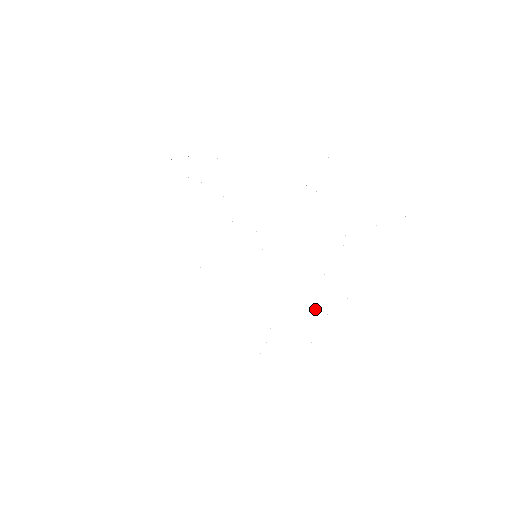
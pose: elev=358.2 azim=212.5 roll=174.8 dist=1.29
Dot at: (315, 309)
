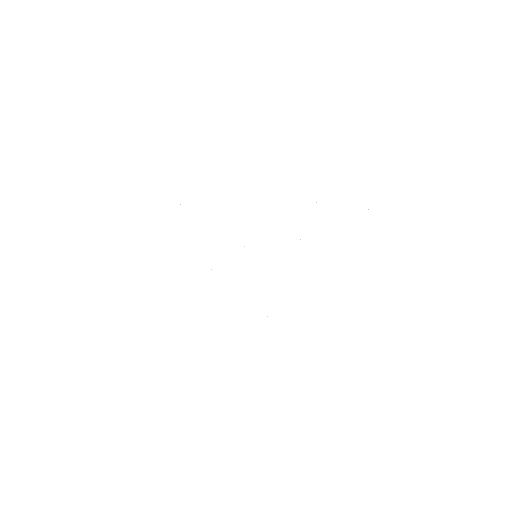
Dot at: occluded
